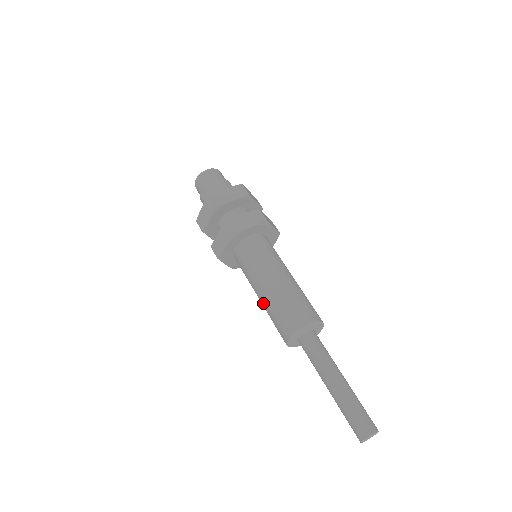
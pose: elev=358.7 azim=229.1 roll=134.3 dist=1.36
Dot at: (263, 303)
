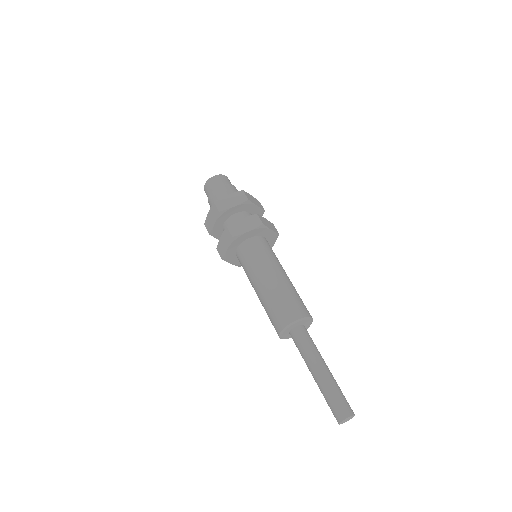
Dot at: (260, 300)
